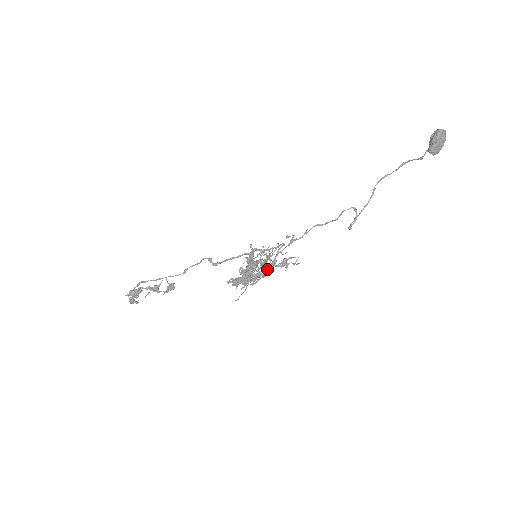
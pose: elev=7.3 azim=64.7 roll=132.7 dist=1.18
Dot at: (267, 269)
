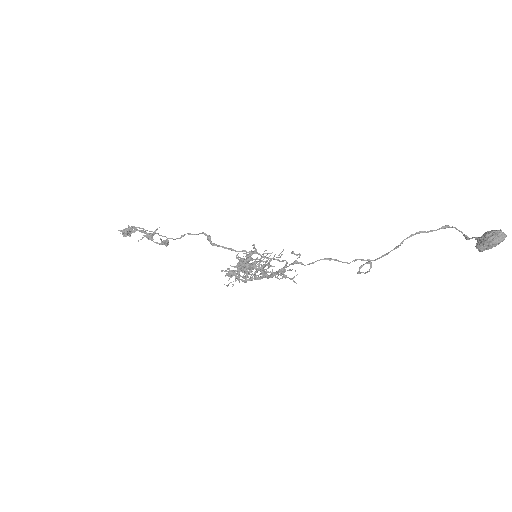
Dot at: (263, 277)
